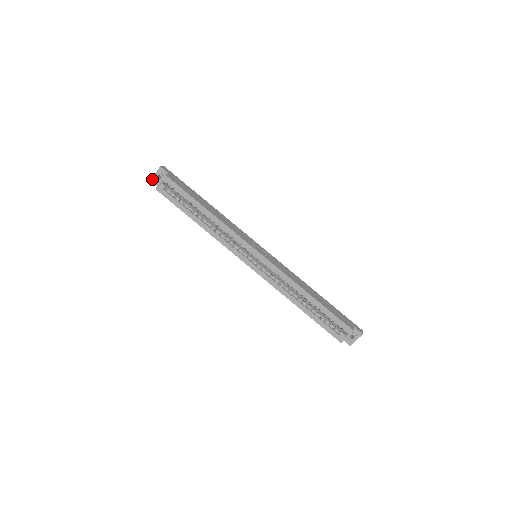
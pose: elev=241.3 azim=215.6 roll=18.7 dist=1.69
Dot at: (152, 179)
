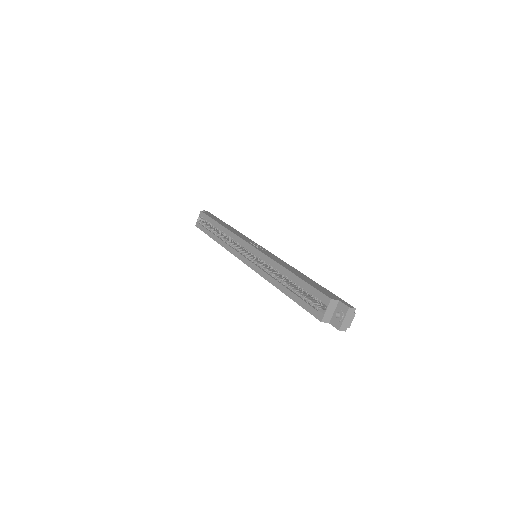
Dot at: occluded
